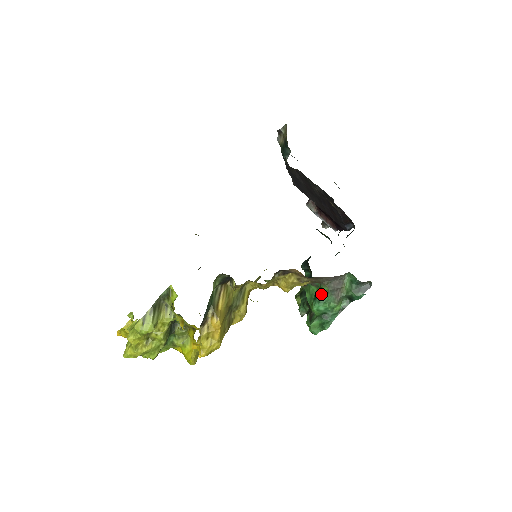
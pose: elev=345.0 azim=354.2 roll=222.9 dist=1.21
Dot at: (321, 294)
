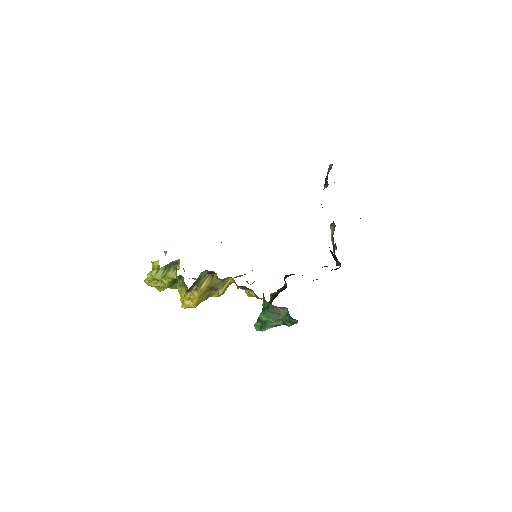
Dot at: (267, 310)
